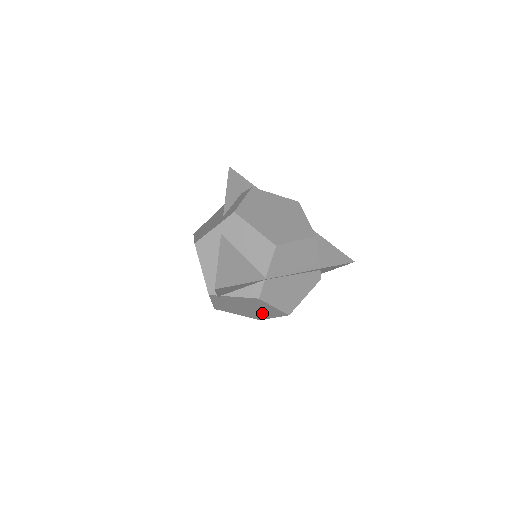
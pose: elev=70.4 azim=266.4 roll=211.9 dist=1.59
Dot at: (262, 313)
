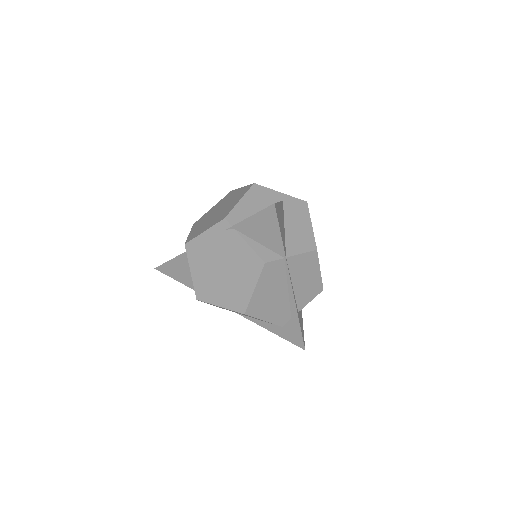
Dot at: (222, 290)
